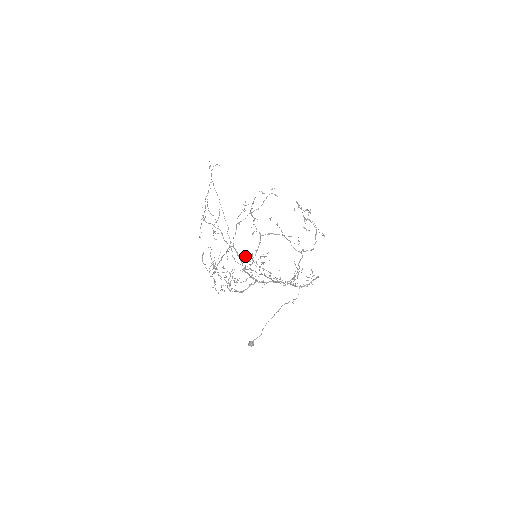
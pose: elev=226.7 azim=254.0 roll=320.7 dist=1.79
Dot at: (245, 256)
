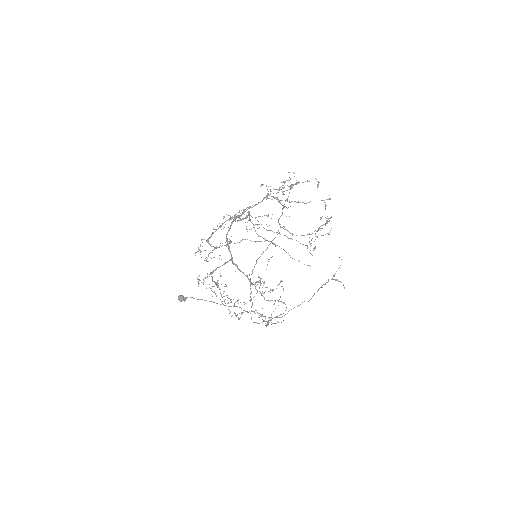
Dot at: occluded
